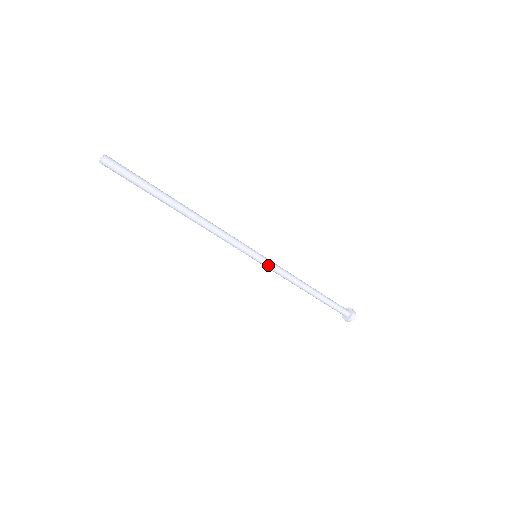
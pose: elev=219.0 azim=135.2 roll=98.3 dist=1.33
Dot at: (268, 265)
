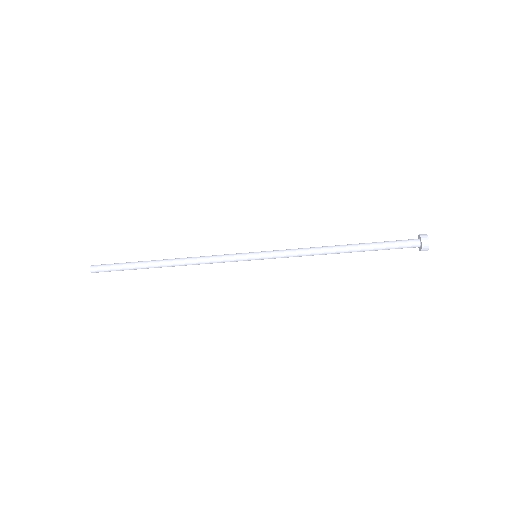
Dot at: (272, 256)
